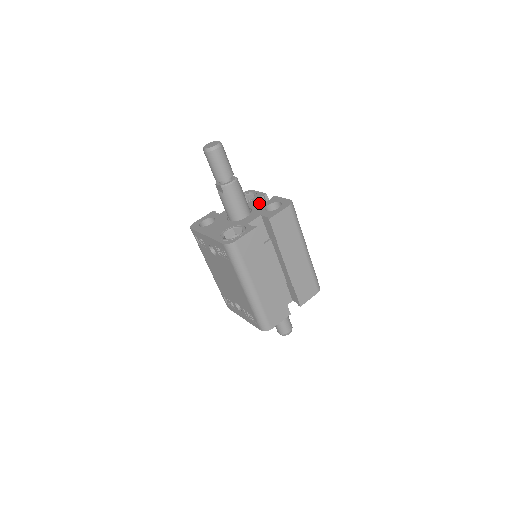
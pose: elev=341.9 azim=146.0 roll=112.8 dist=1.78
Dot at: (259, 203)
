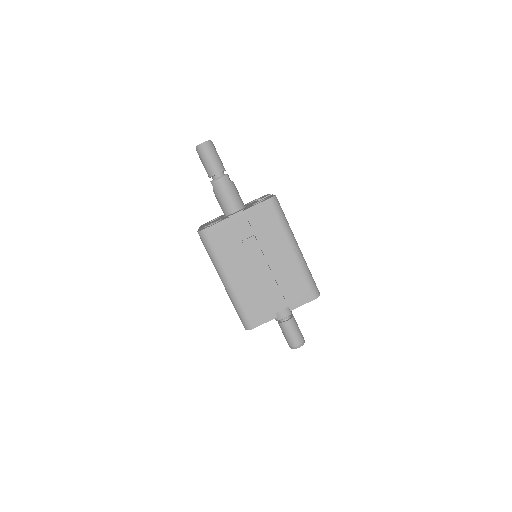
Dot at: (256, 201)
